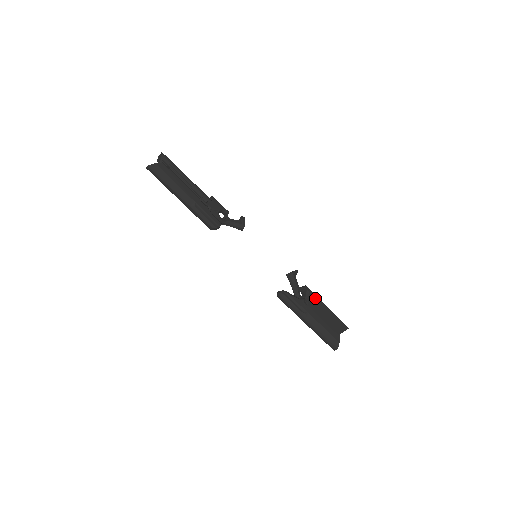
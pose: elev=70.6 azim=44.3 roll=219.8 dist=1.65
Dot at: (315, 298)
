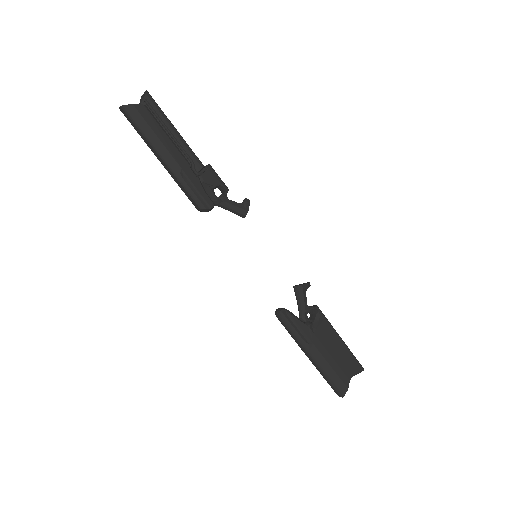
Dot at: (326, 324)
